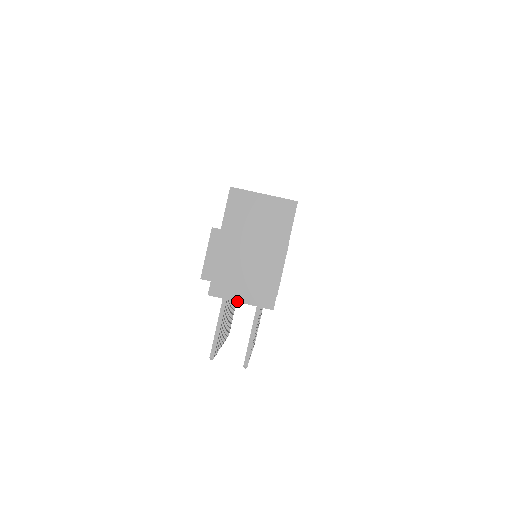
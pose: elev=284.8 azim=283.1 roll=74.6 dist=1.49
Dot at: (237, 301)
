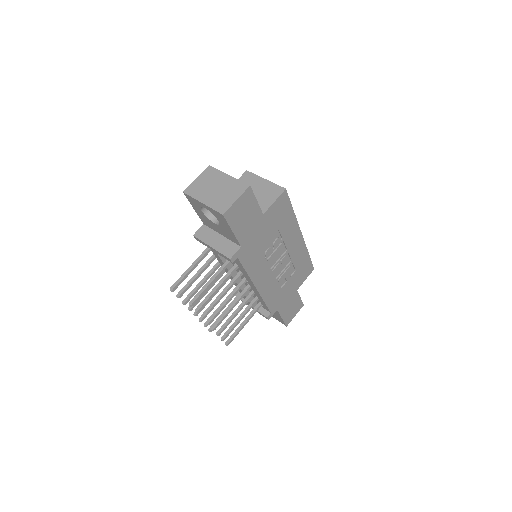
Dot at: (209, 245)
